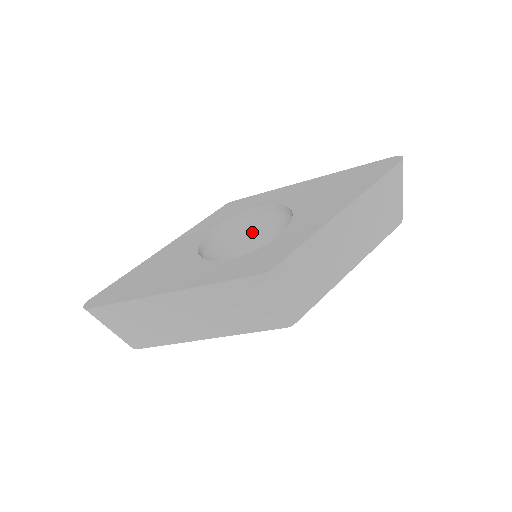
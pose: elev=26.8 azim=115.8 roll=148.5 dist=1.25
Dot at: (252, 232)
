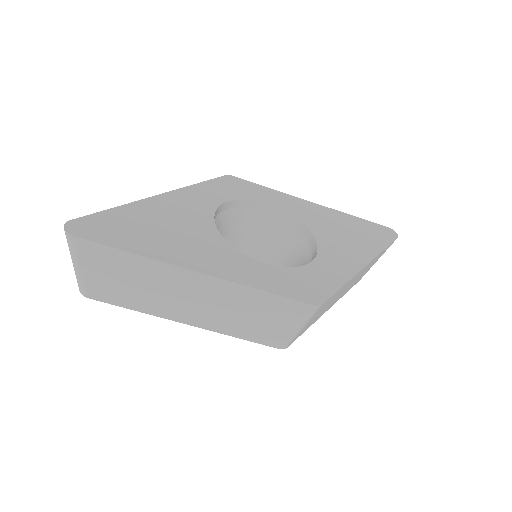
Dot at: (249, 224)
